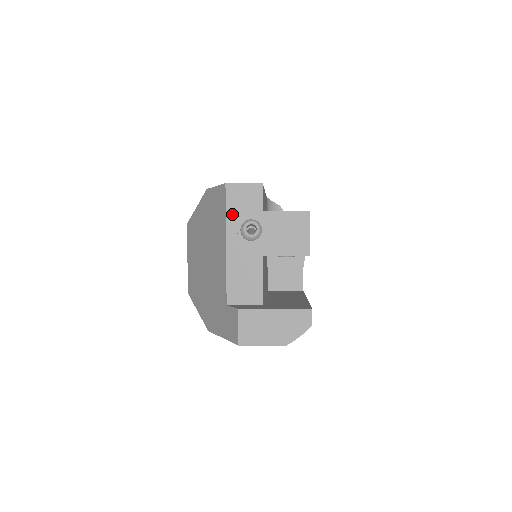
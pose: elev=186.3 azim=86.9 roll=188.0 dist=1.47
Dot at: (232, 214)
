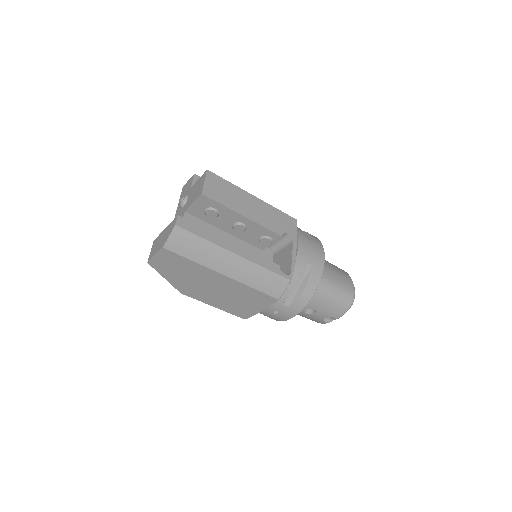
Dot at: occluded
